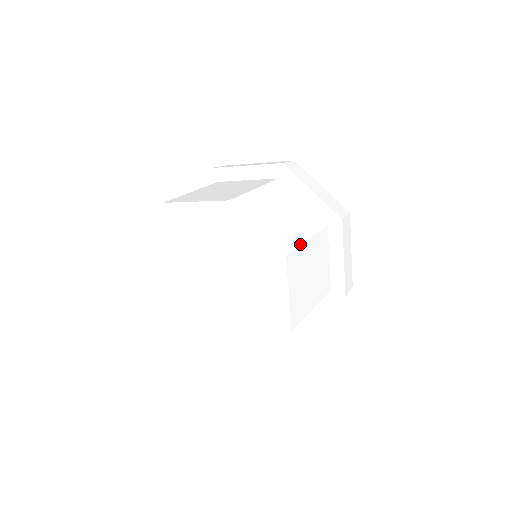
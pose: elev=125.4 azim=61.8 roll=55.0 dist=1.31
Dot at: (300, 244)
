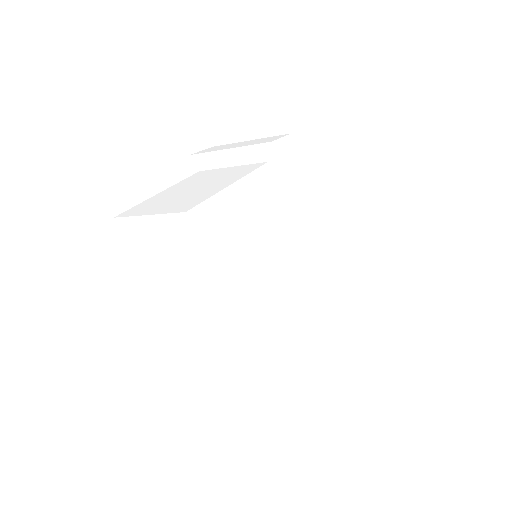
Dot at: (307, 343)
